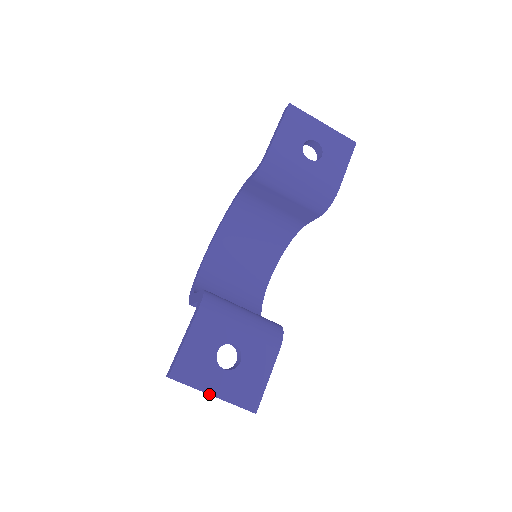
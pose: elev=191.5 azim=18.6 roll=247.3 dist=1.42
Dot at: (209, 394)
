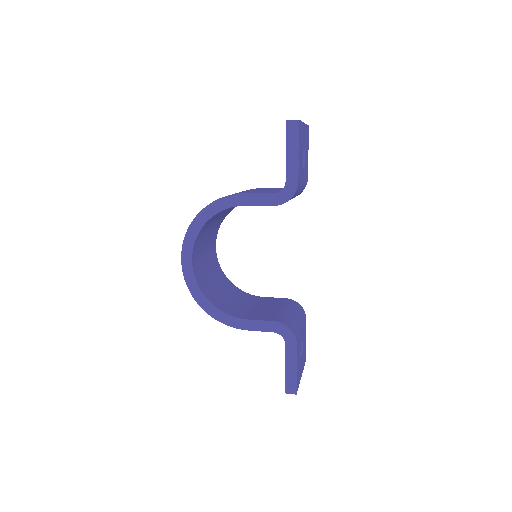
Dot at: occluded
